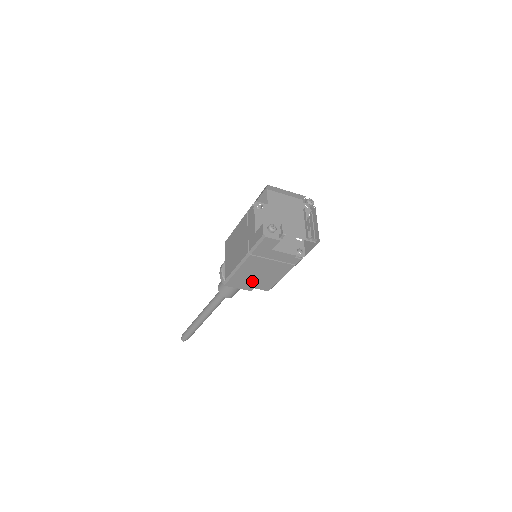
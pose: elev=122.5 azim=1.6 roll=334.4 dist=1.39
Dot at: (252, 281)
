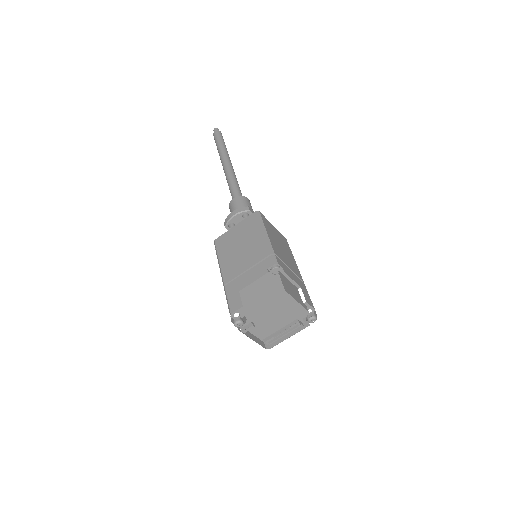
Dot at: occluded
